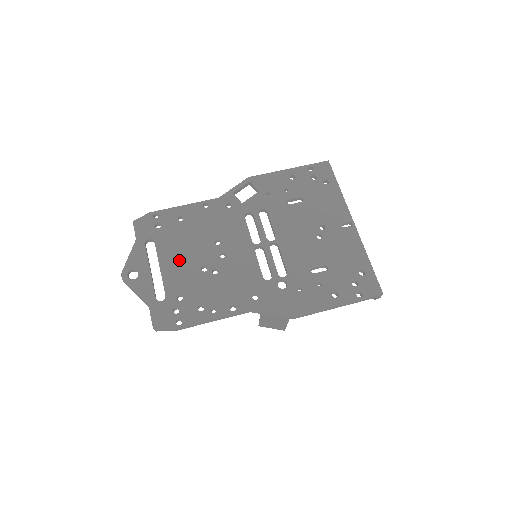
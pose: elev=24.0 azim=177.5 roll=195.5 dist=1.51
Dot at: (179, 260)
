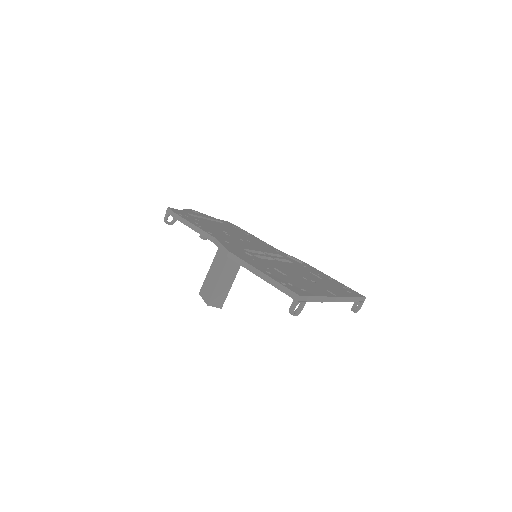
Dot at: (221, 226)
